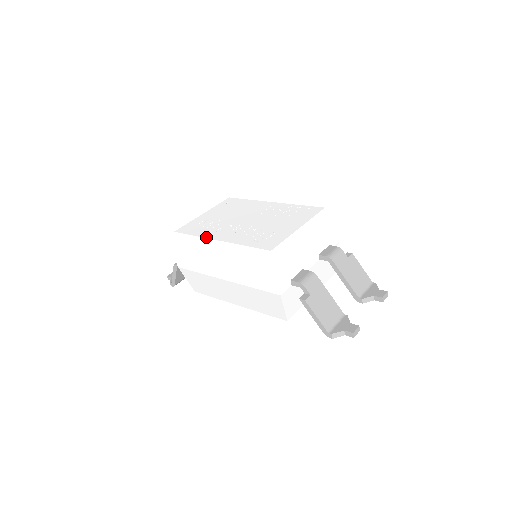
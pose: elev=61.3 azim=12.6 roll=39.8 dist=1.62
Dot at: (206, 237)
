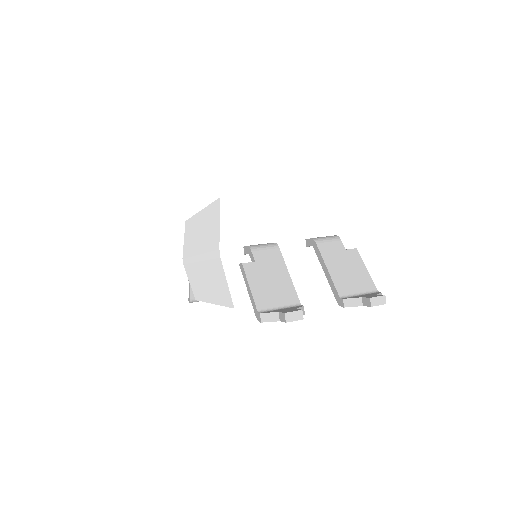
Dot at: occluded
